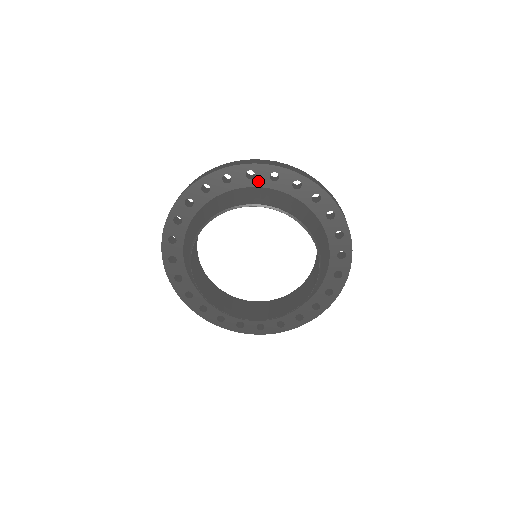
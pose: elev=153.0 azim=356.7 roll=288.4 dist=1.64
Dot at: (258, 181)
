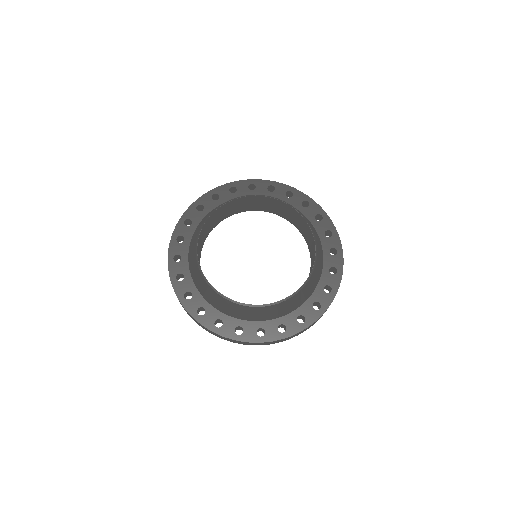
Dot at: (276, 194)
